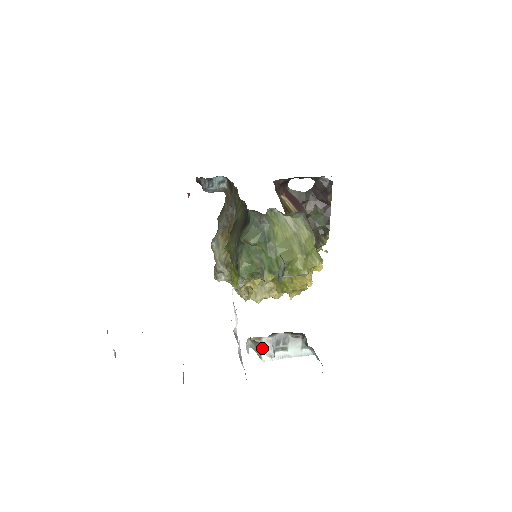
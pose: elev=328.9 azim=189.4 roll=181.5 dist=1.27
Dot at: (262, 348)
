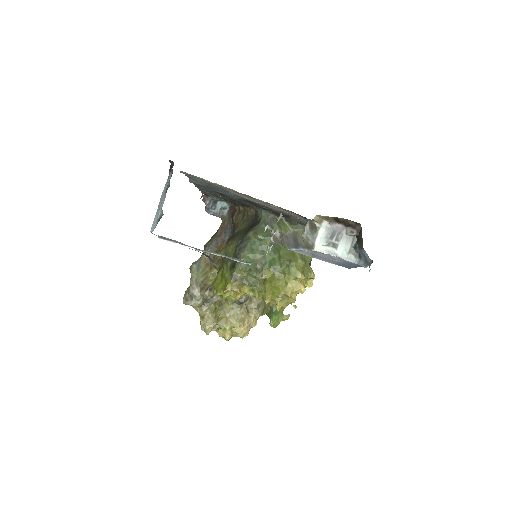
Dot at: (318, 235)
